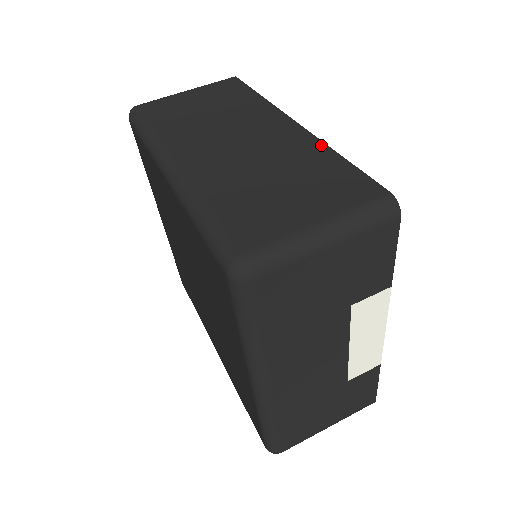
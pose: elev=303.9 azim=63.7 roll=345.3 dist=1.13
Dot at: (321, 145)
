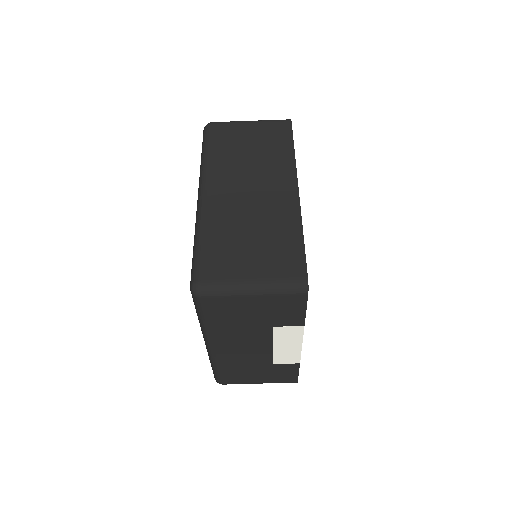
Dot at: (298, 218)
